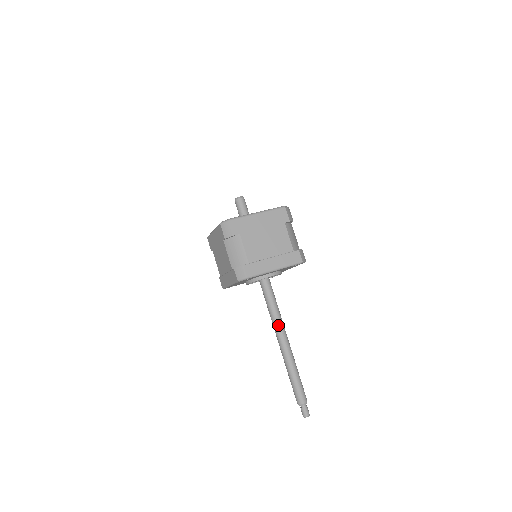
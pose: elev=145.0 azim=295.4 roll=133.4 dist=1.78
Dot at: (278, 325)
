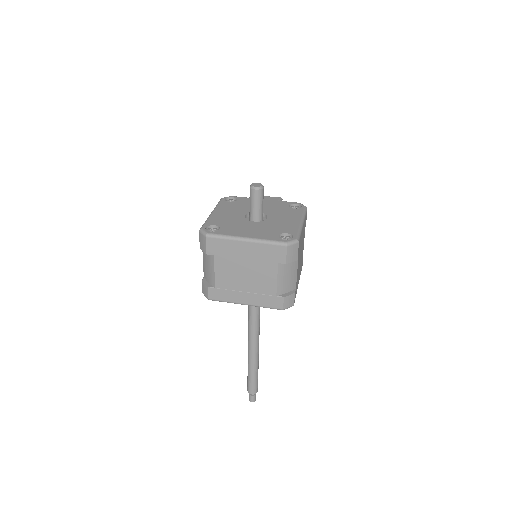
Dot at: (250, 330)
